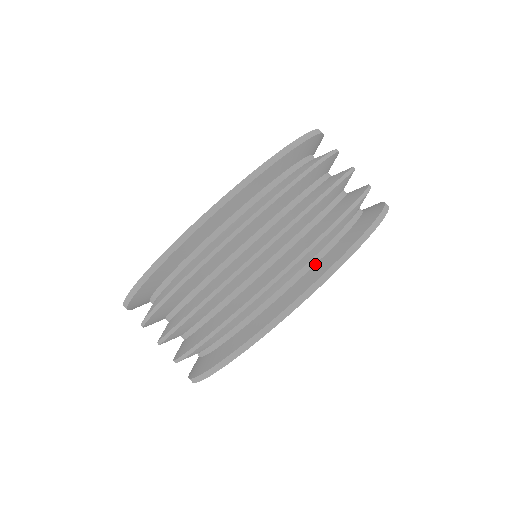
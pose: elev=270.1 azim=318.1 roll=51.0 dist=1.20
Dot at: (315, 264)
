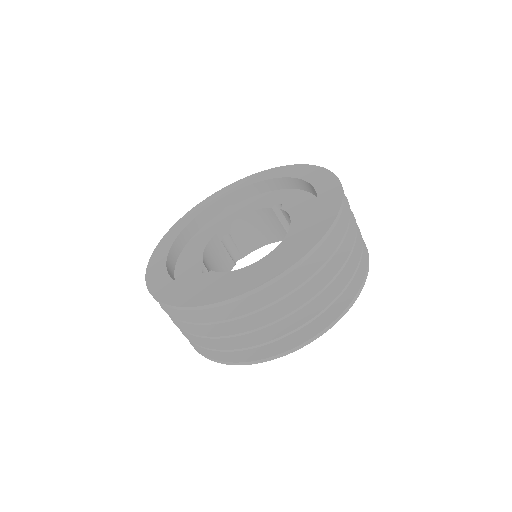
Dot at: occluded
